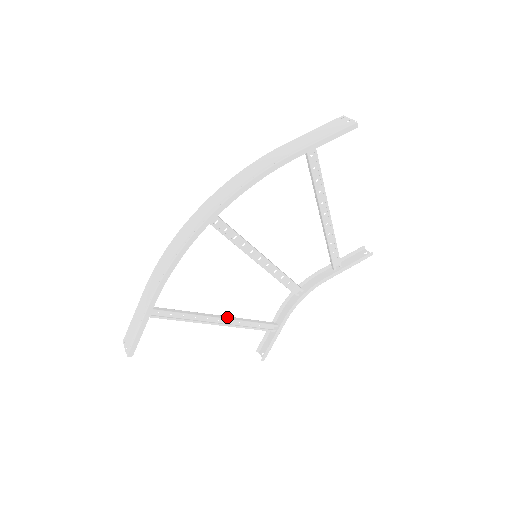
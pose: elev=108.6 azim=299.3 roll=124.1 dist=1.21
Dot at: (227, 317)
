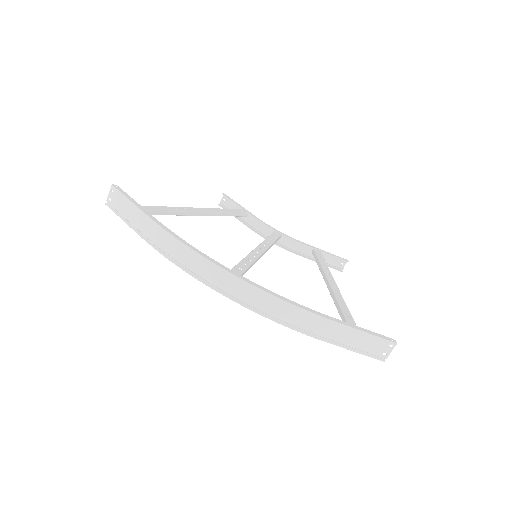
Dot at: (210, 214)
